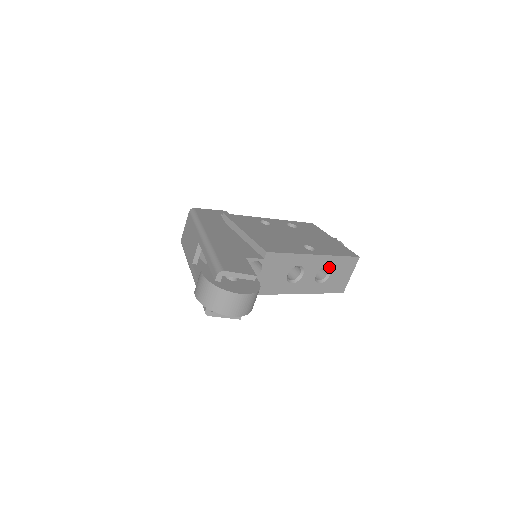
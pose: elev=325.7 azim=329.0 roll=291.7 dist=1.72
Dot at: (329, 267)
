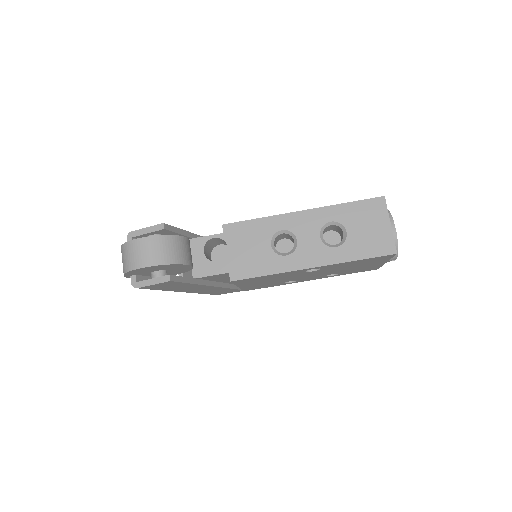
Dot at: (336, 222)
